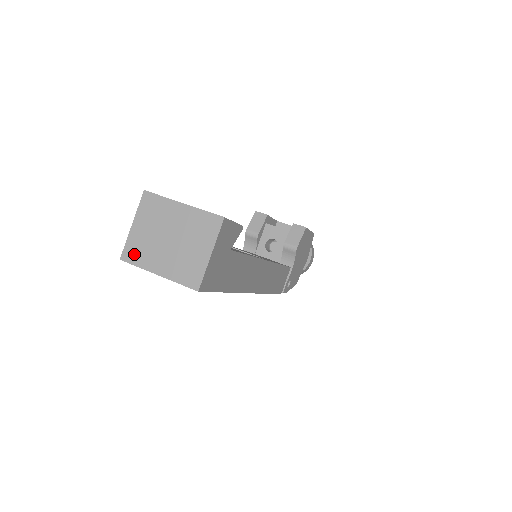
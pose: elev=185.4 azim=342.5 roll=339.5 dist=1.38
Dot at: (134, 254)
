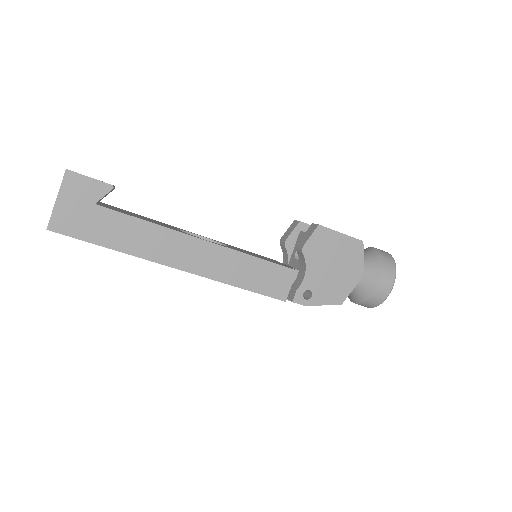
Dot at: occluded
